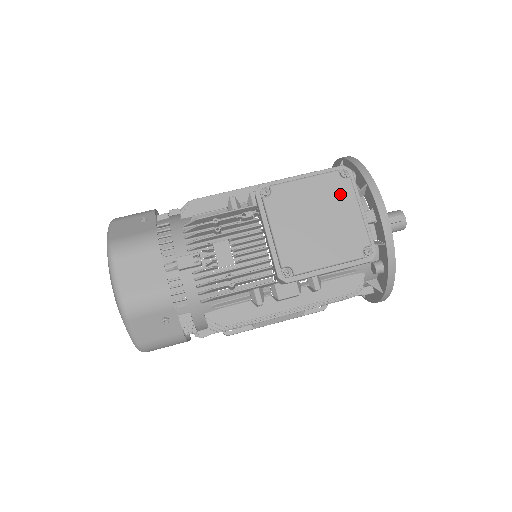
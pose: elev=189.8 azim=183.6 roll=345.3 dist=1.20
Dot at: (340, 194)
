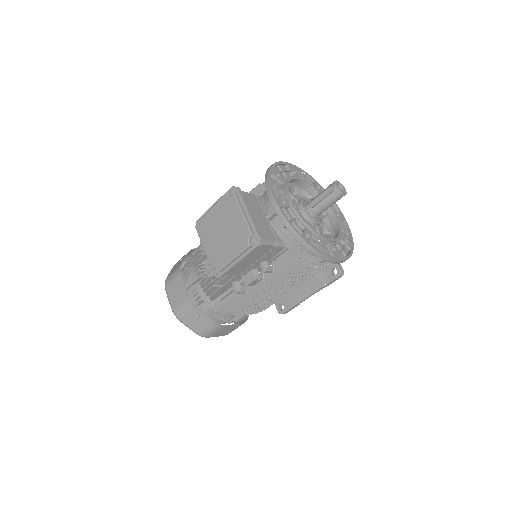
Dot at: (230, 208)
